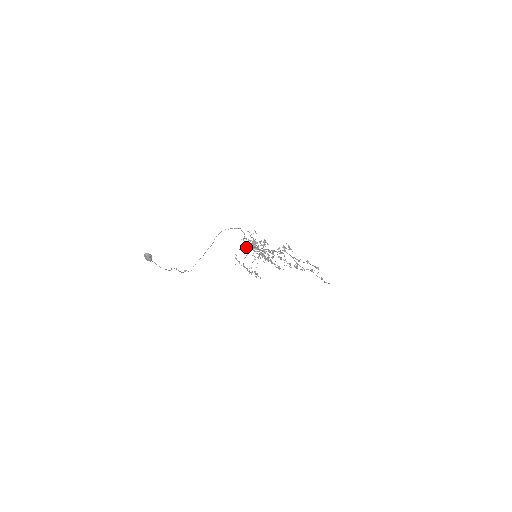
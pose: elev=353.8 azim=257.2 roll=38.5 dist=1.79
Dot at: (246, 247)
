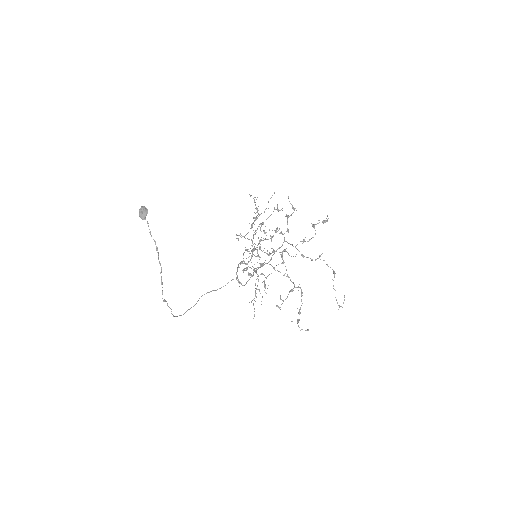
Dot at: occluded
